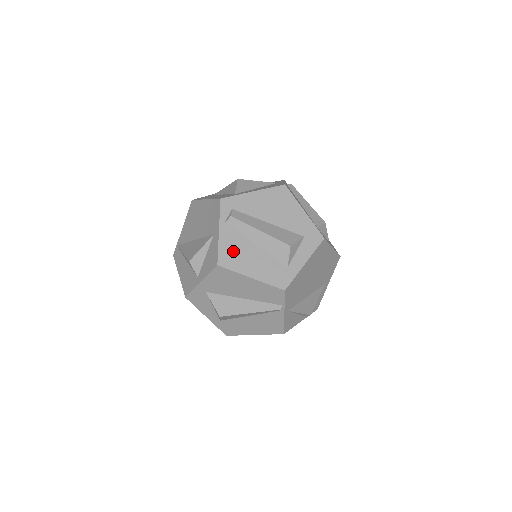
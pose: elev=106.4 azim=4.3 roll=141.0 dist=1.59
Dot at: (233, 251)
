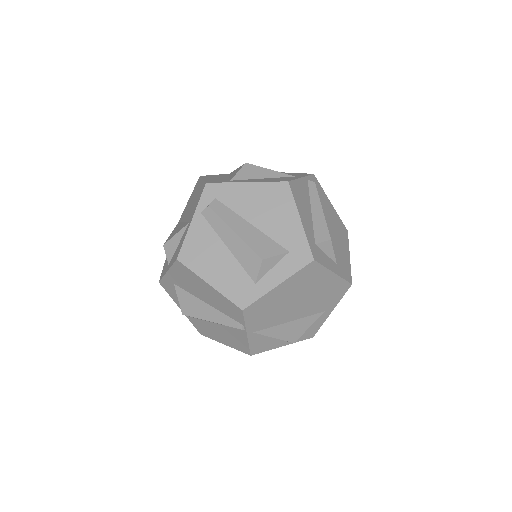
Dot at: (199, 247)
